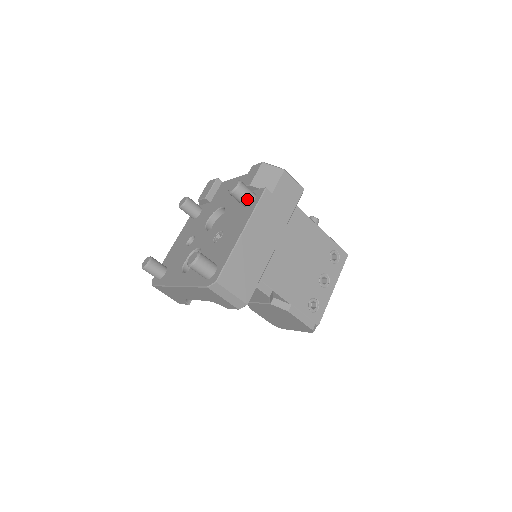
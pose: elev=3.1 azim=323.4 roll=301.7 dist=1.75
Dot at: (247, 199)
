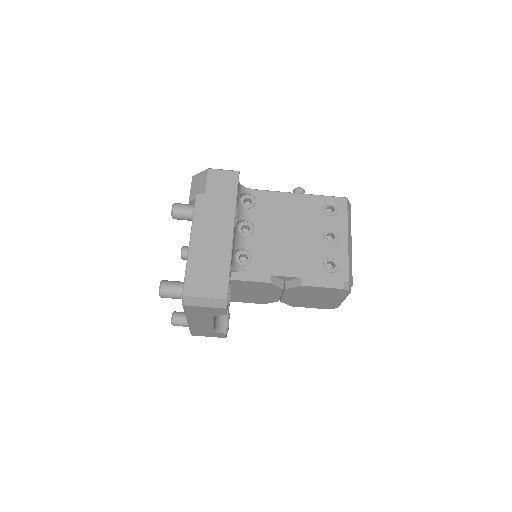
Dot at: (188, 213)
